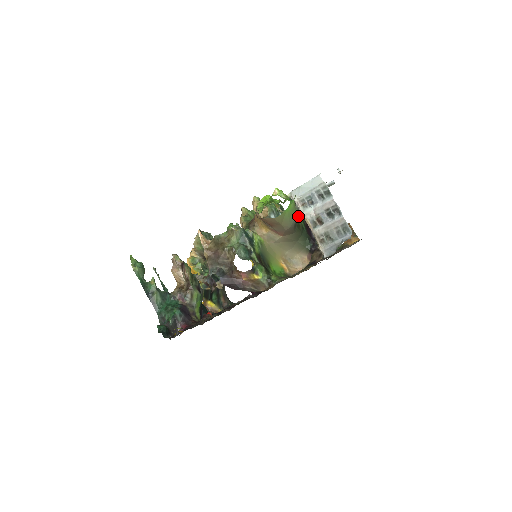
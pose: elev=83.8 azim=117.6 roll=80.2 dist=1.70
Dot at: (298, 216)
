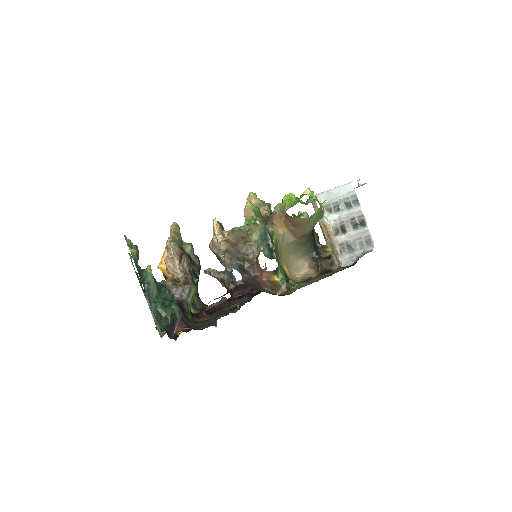
Dot at: (319, 220)
